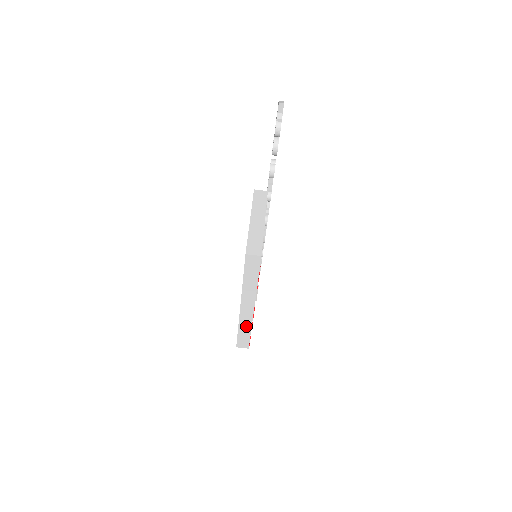
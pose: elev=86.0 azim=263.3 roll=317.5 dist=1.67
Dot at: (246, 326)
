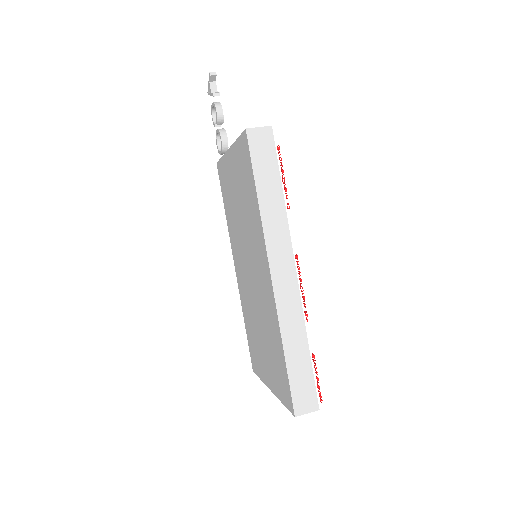
Dot at: (296, 334)
